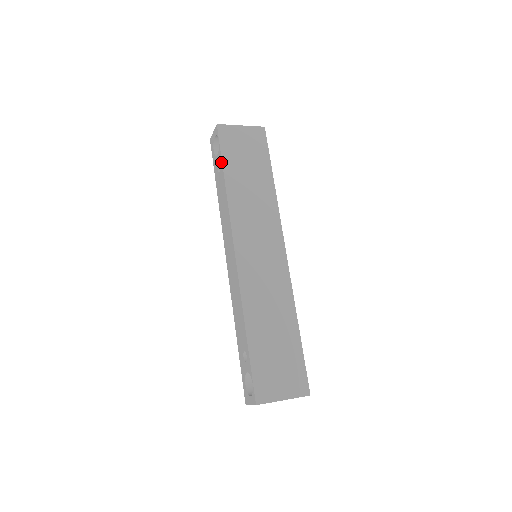
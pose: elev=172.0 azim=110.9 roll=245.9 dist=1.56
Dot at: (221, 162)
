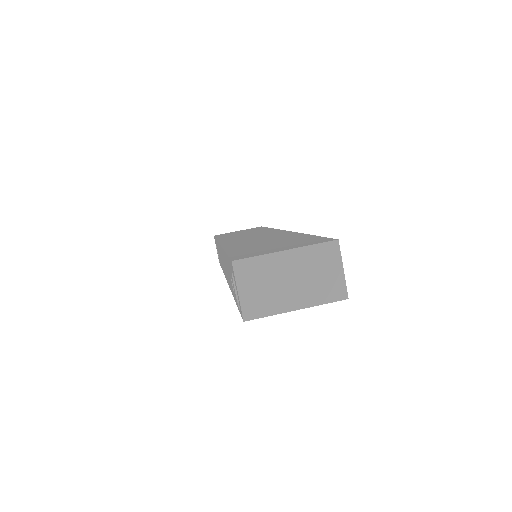
Dot at: (235, 301)
